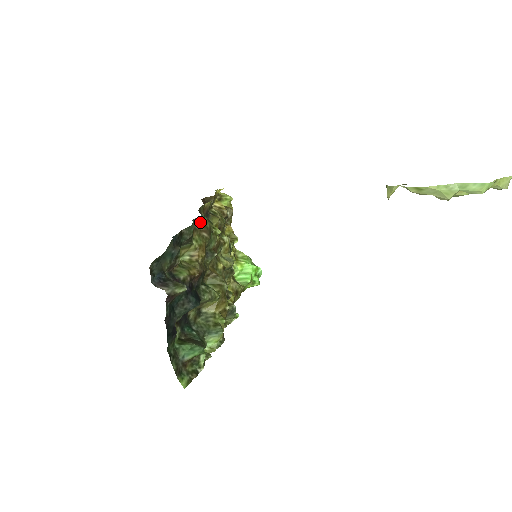
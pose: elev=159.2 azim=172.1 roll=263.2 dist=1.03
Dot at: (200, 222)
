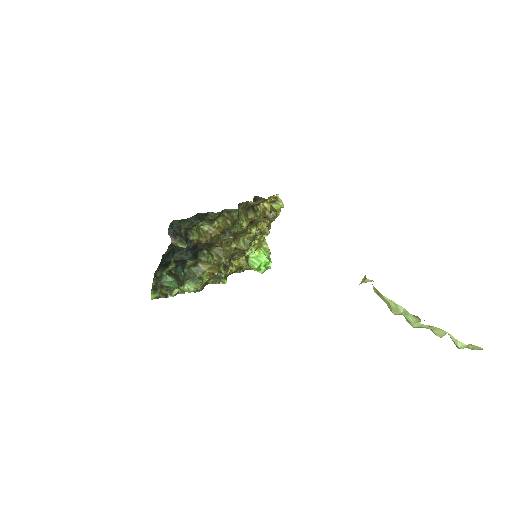
Dot at: (230, 213)
